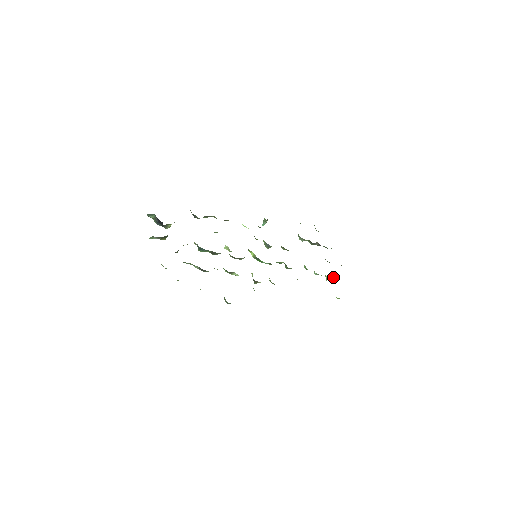
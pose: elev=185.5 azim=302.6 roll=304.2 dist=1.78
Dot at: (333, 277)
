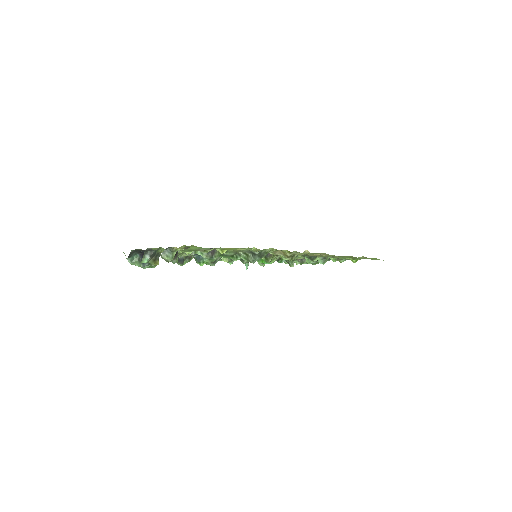
Dot at: (338, 260)
